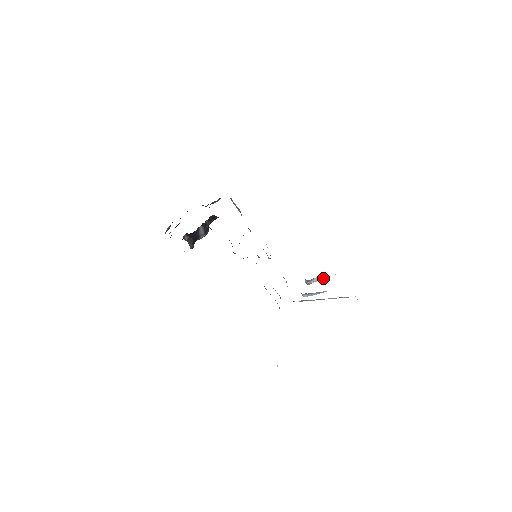
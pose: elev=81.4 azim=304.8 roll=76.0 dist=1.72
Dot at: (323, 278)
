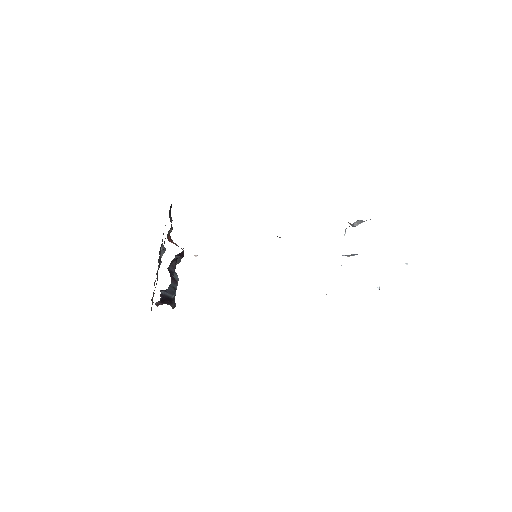
Dot at: occluded
